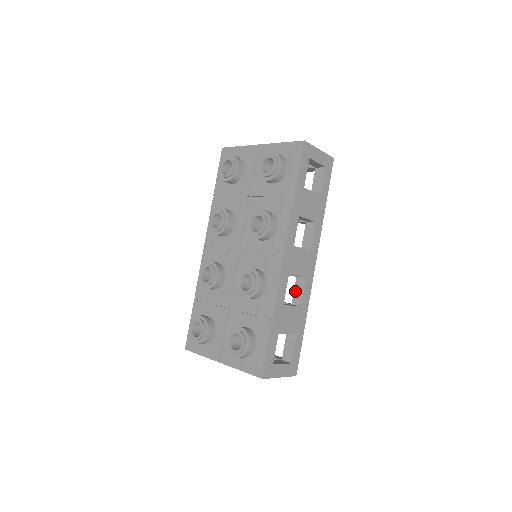
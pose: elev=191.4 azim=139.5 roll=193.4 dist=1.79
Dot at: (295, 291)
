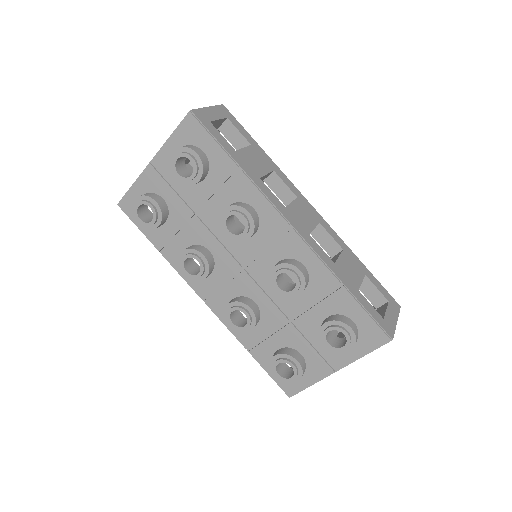
Dot at: (322, 244)
